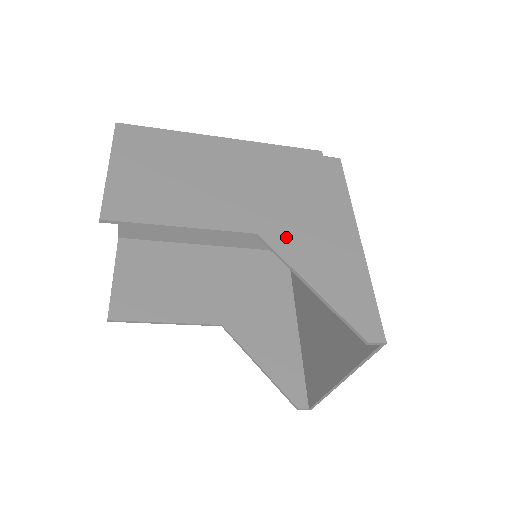
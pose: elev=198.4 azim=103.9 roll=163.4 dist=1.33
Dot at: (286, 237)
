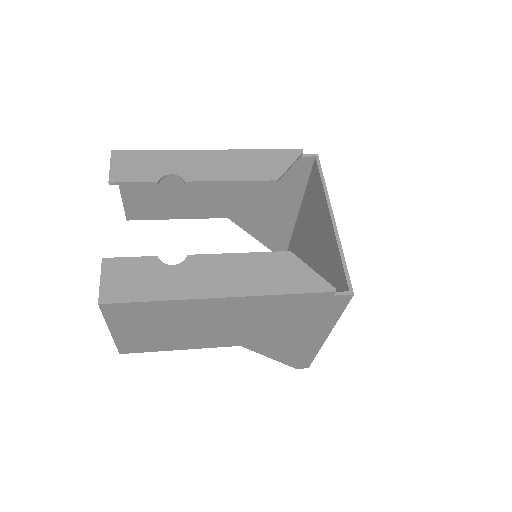
Dot at: (263, 345)
